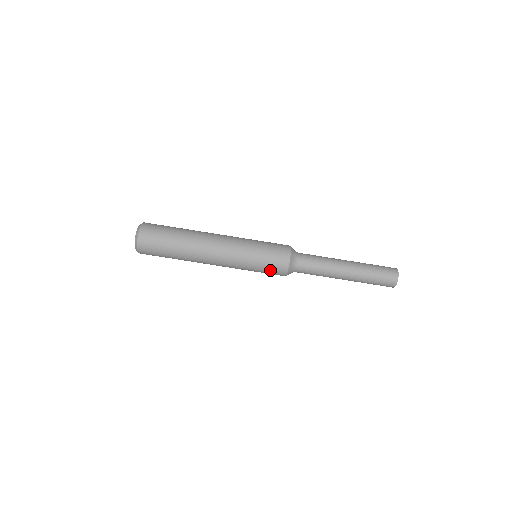
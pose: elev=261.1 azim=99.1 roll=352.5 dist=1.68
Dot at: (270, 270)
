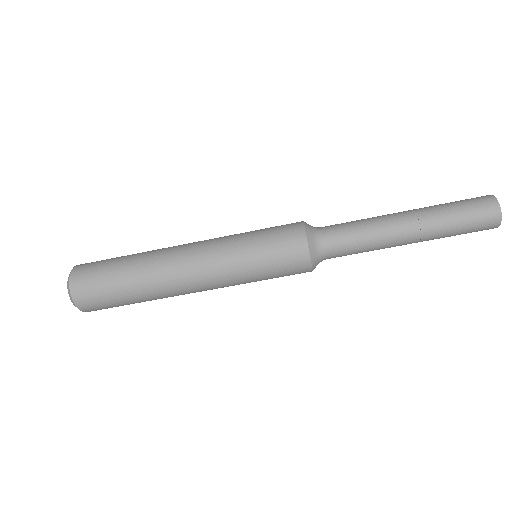
Dot at: (284, 274)
